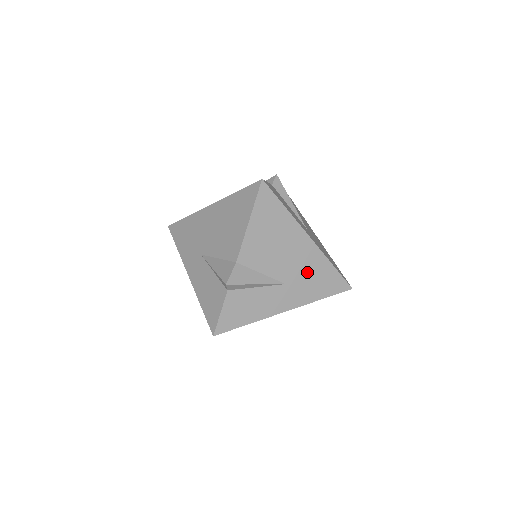
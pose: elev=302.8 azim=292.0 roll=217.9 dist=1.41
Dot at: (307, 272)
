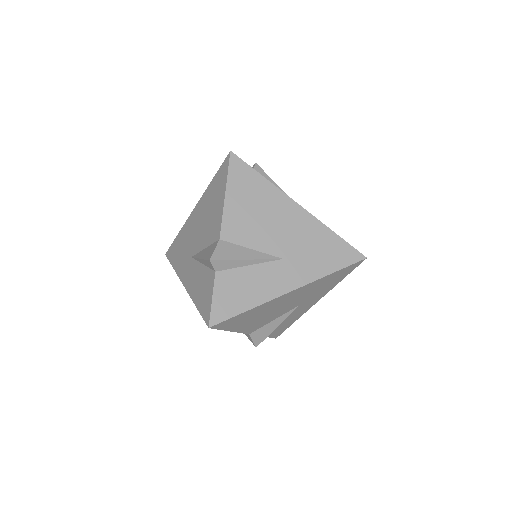
Dot at: (306, 243)
